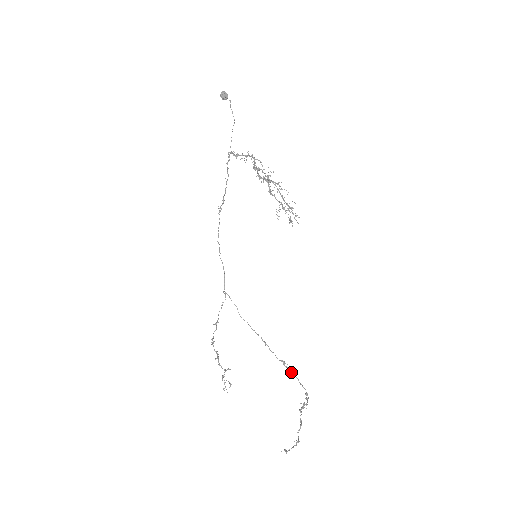
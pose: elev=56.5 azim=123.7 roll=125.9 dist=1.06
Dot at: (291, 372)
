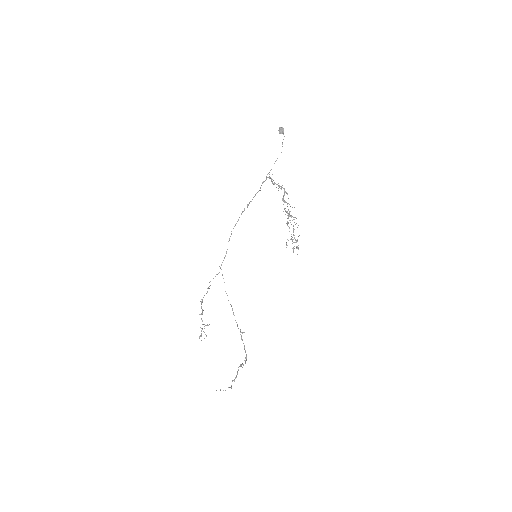
Dot at: (242, 339)
